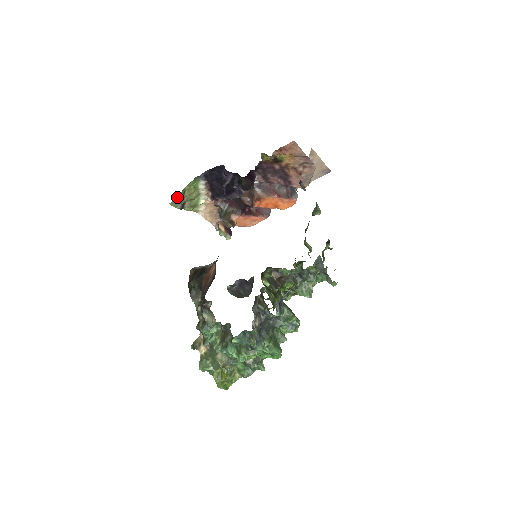
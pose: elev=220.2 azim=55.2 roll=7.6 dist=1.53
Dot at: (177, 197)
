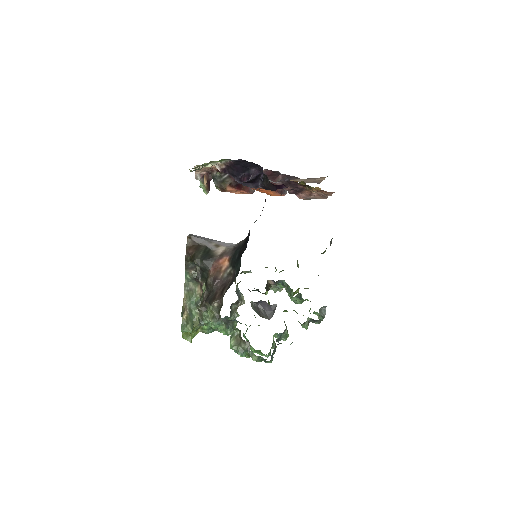
Dot at: (201, 168)
